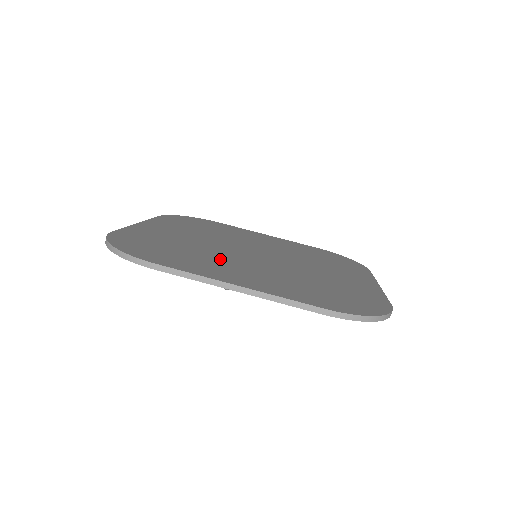
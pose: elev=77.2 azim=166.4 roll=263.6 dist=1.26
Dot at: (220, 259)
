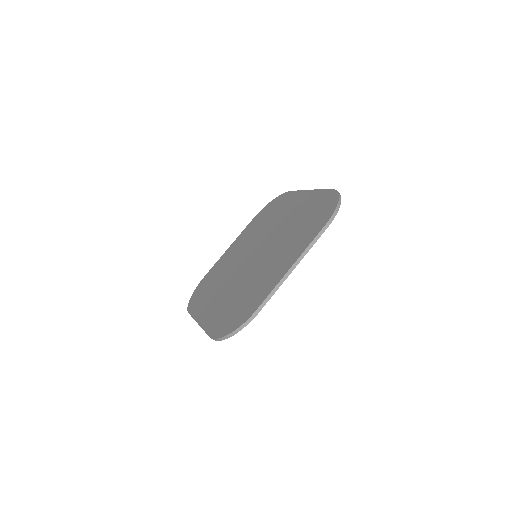
Dot at: (221, 285)
